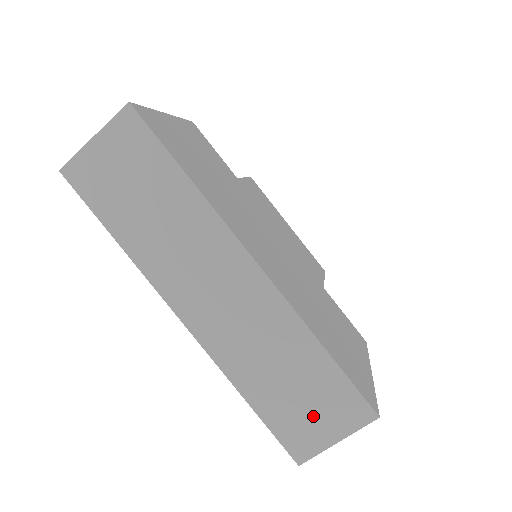
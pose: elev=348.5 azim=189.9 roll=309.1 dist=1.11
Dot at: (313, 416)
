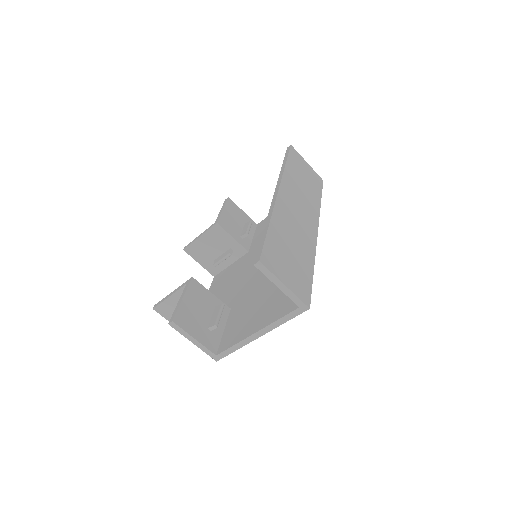
Dot at: (287, 267)
